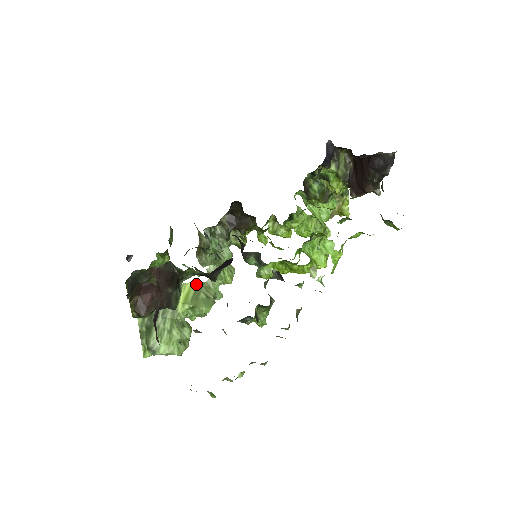
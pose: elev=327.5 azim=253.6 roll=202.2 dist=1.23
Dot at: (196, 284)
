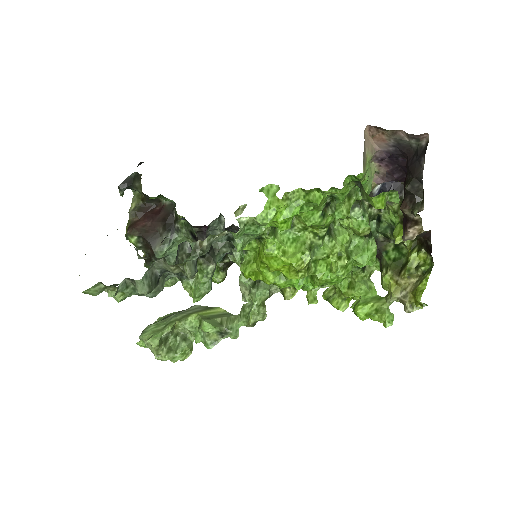
Dot at: (226, 312)
